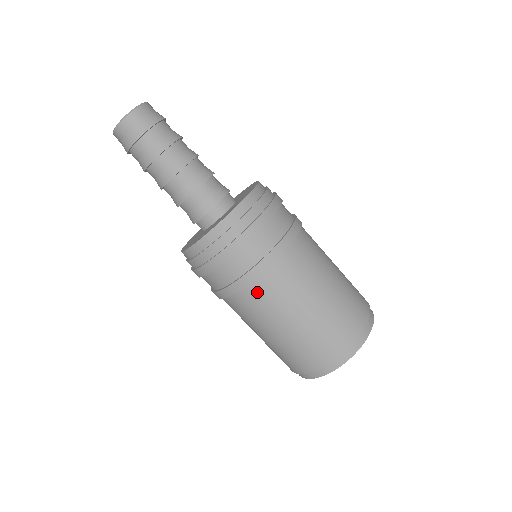
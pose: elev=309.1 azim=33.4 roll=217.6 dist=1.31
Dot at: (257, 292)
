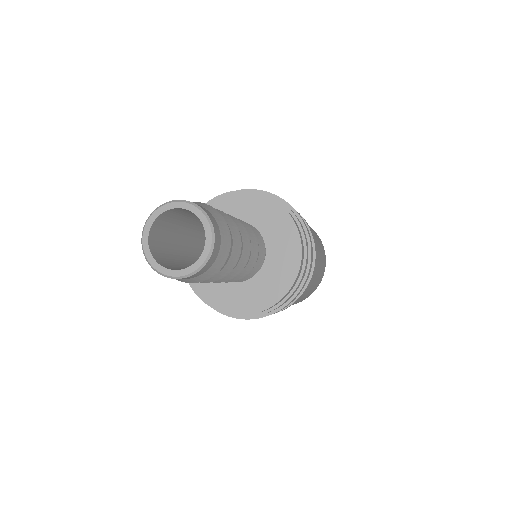
Dot at: occluded
